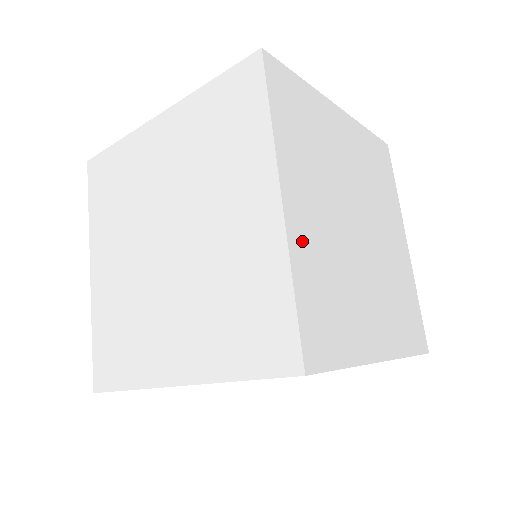
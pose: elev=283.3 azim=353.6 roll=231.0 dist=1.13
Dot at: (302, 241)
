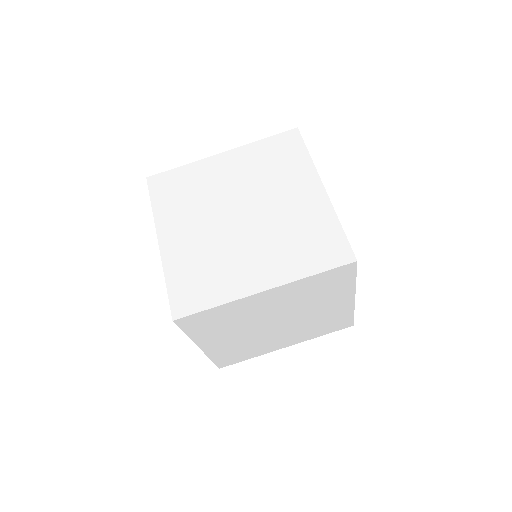
Dot at: occluded
